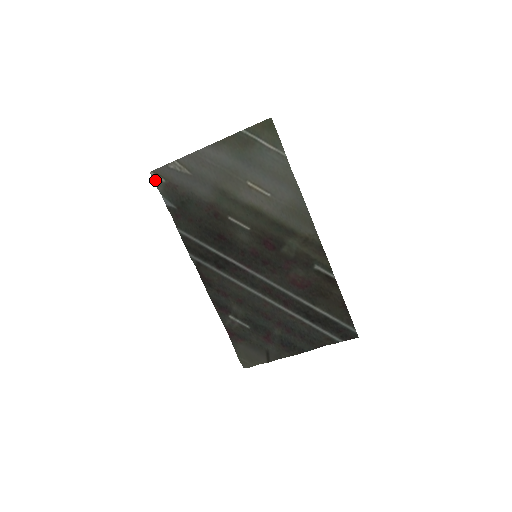
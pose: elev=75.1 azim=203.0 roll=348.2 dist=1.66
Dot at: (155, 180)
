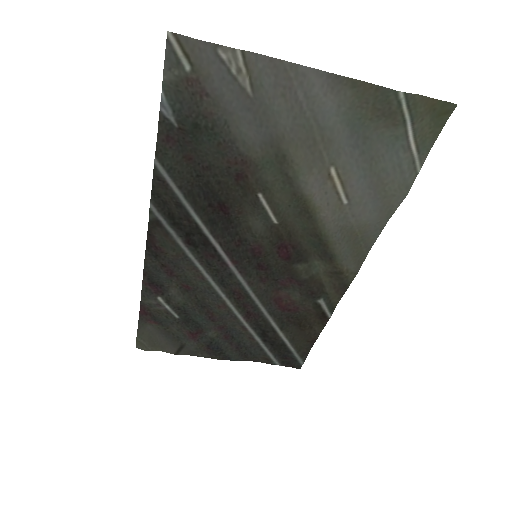
Dot at: (169, 54)
